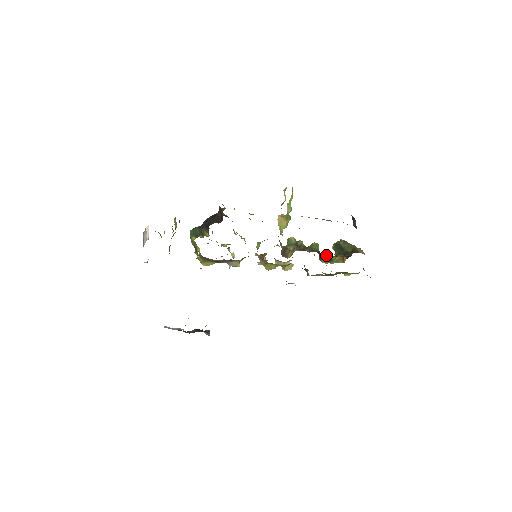
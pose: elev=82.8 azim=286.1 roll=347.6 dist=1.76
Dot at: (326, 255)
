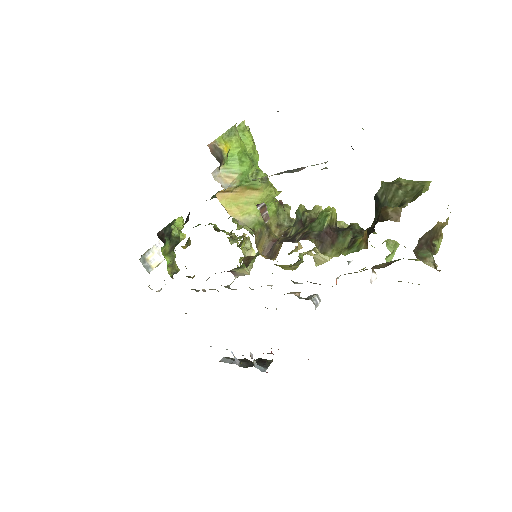
Dot at: (349, 231)
